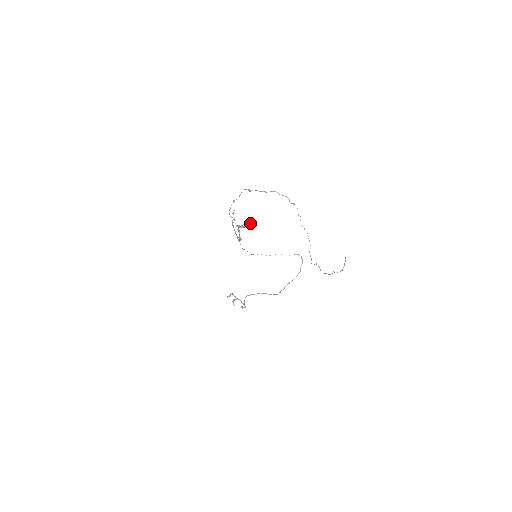
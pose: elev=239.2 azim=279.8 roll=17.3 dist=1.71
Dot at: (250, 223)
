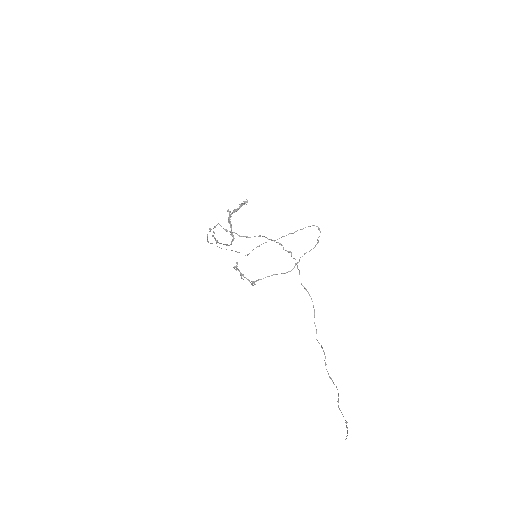
Dot at: (245, 203)
